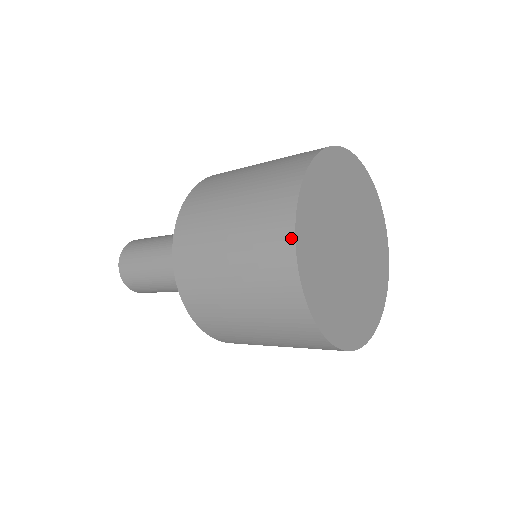
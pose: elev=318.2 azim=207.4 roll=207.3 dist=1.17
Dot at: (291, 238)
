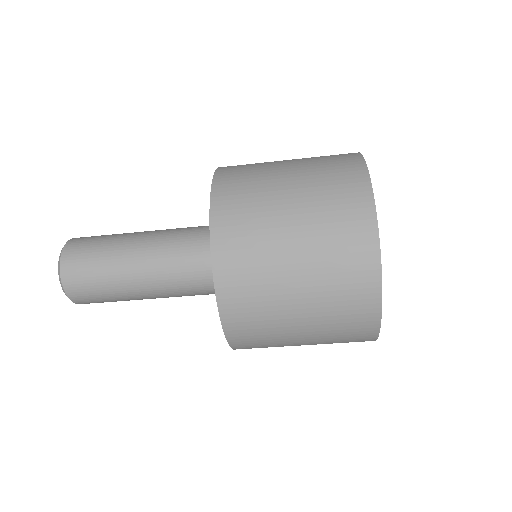
Dot at: (377, 324)
